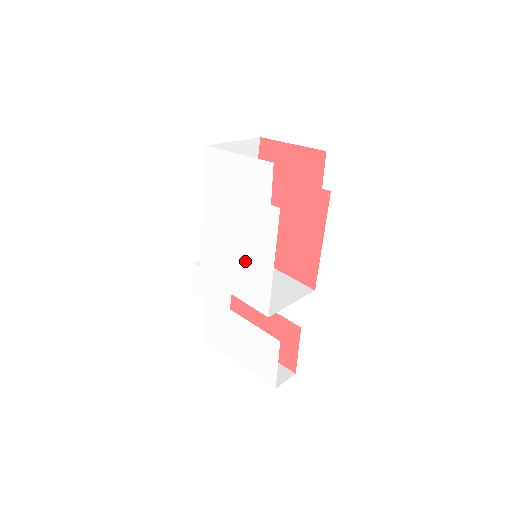
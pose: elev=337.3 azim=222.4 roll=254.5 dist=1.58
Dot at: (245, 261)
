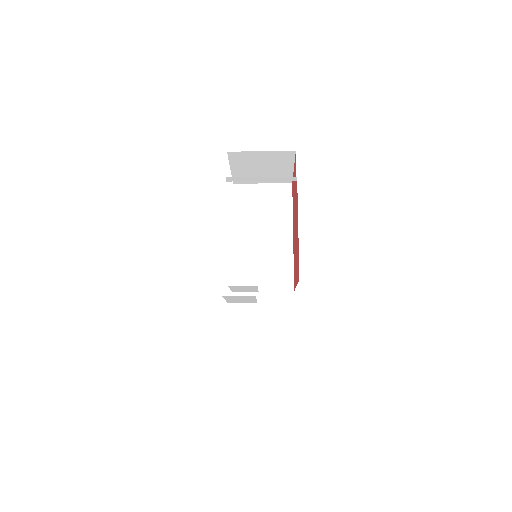
Dot at: occluded
